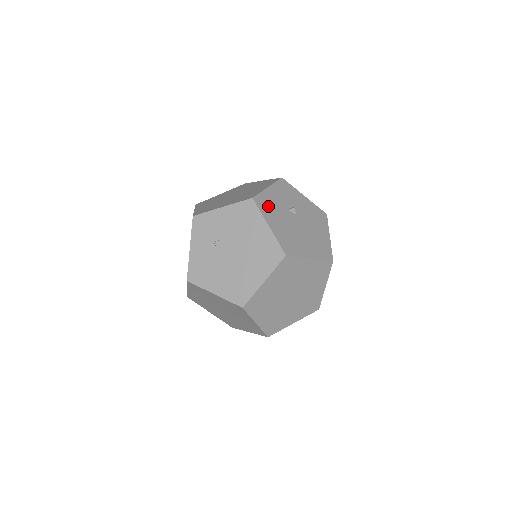
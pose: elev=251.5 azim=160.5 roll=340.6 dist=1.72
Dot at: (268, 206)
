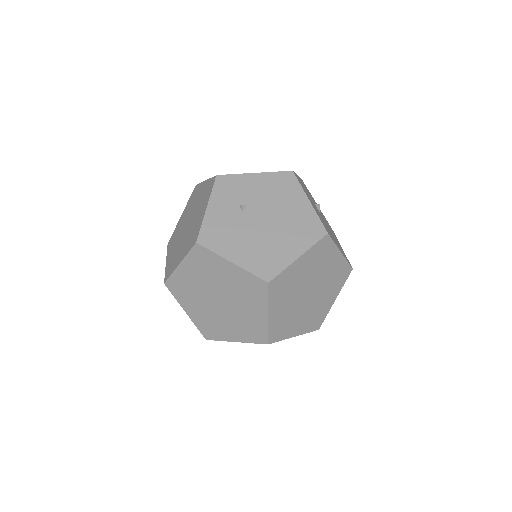
Dot at: (303, 187)
